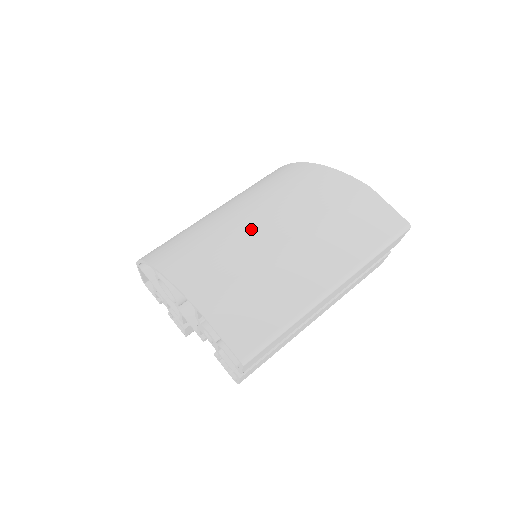
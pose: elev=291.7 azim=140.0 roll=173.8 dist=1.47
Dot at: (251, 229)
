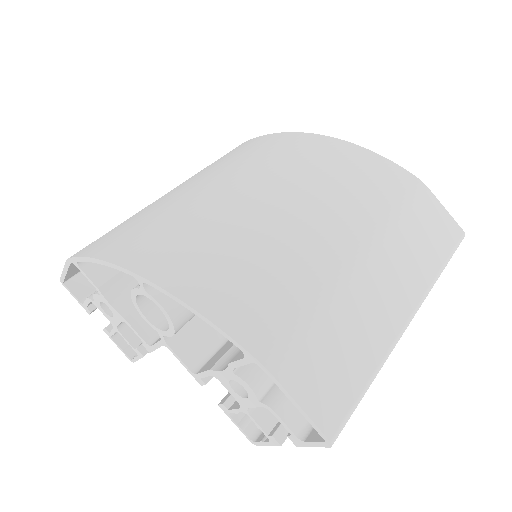
Dot at: (295, 227)
